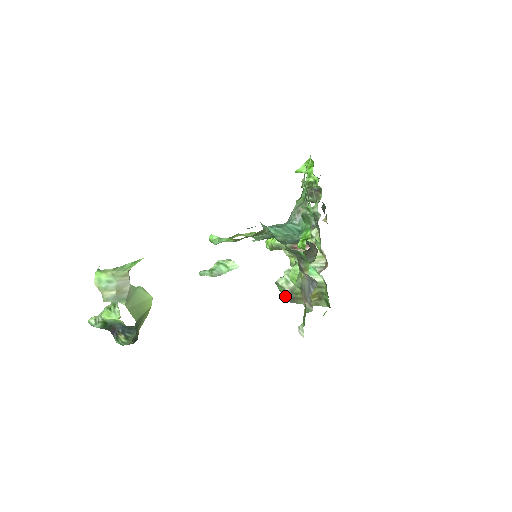
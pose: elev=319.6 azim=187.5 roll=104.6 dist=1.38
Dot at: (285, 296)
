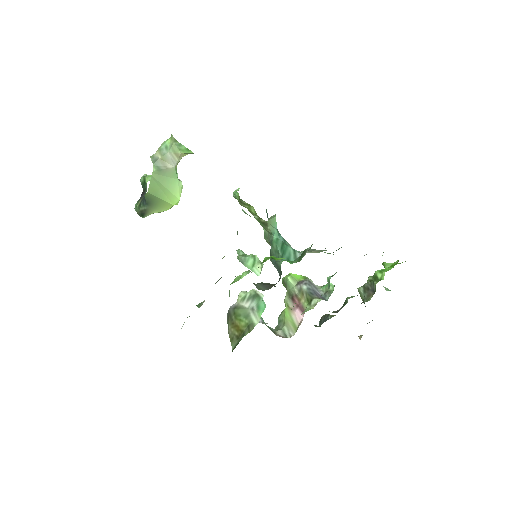
Dot at: (230, 307)
